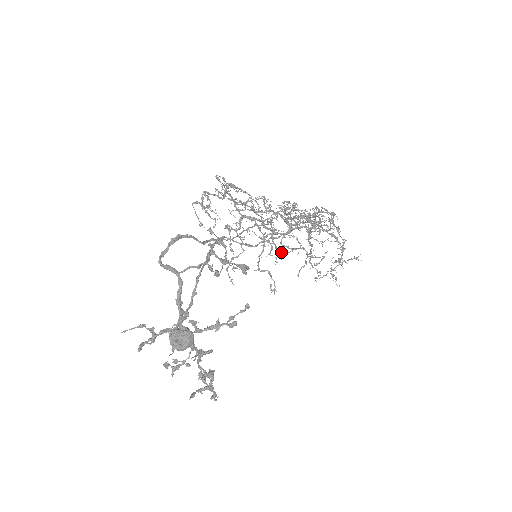
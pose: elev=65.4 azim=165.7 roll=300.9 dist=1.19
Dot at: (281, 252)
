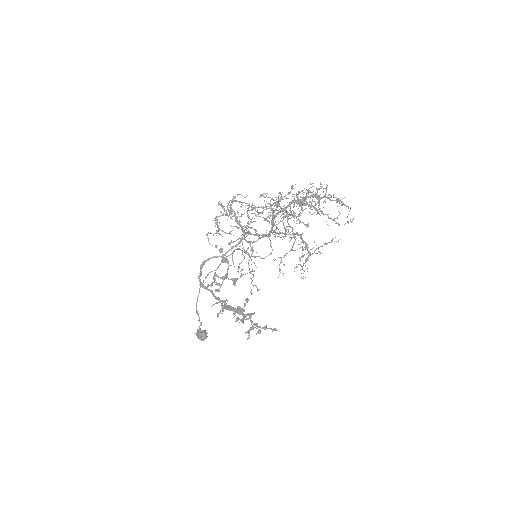
Dot at: (261, 258)
